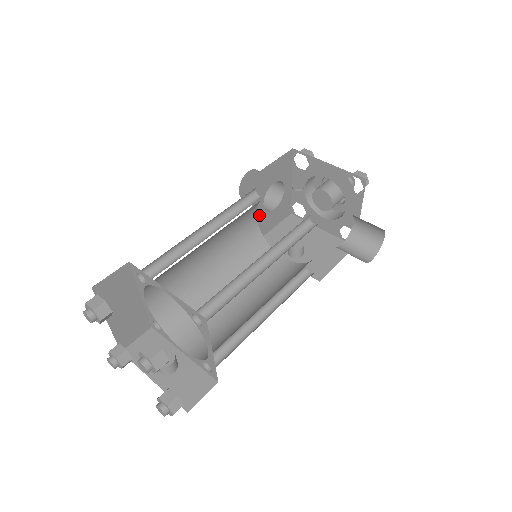
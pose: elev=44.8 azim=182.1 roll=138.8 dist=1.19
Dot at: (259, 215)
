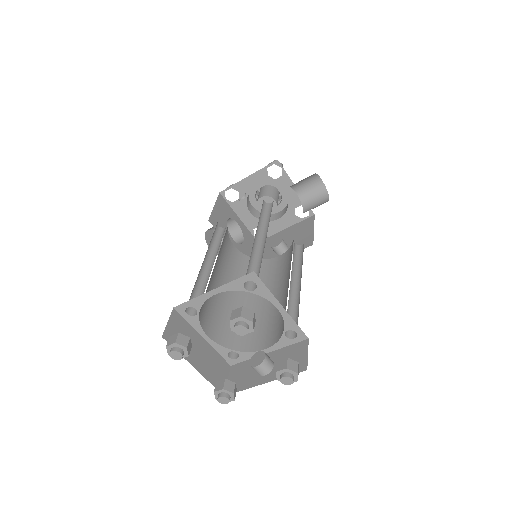
Dot at: occluded
